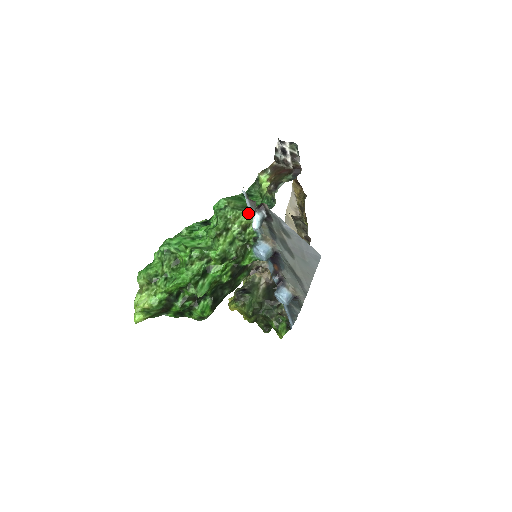
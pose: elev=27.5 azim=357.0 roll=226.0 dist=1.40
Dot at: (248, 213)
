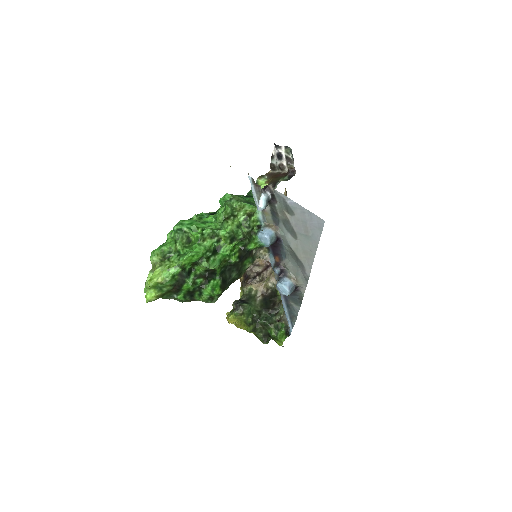
Dot at: (251, 205)
